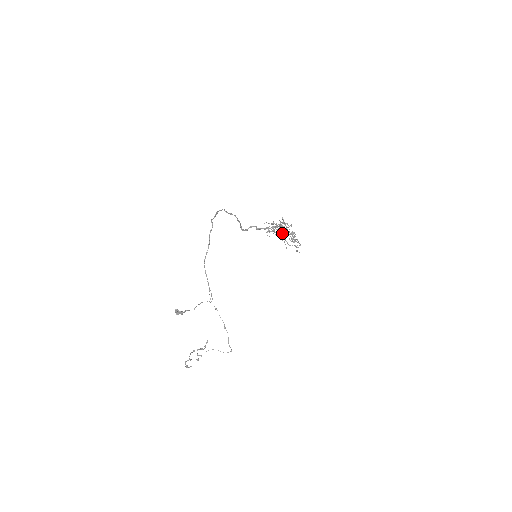
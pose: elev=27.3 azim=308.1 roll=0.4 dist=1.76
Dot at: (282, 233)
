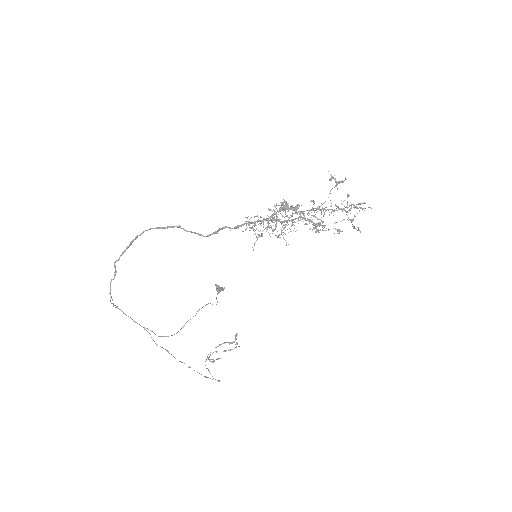
Dot at: (302, 213)
